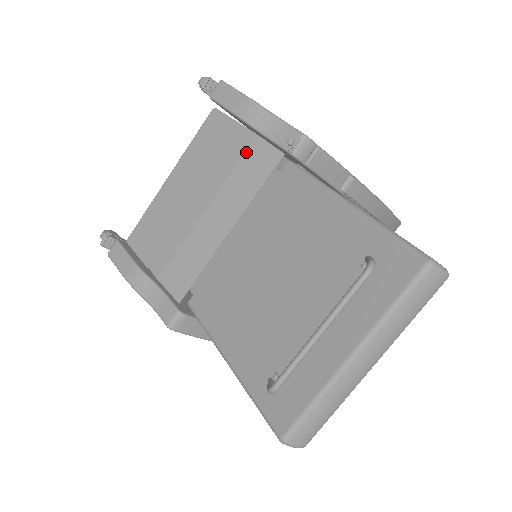
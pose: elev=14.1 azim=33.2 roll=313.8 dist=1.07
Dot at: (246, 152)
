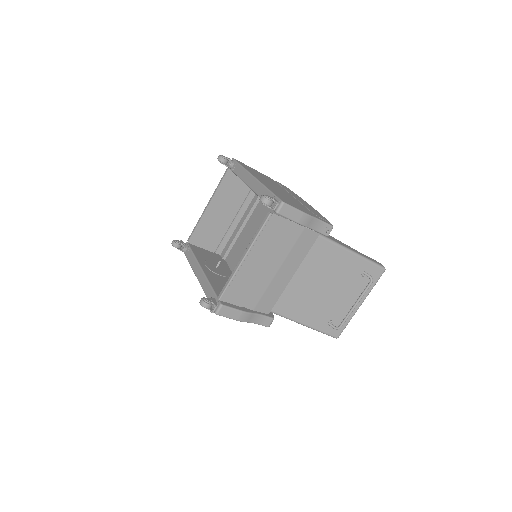
Dot at: (300, 237)
